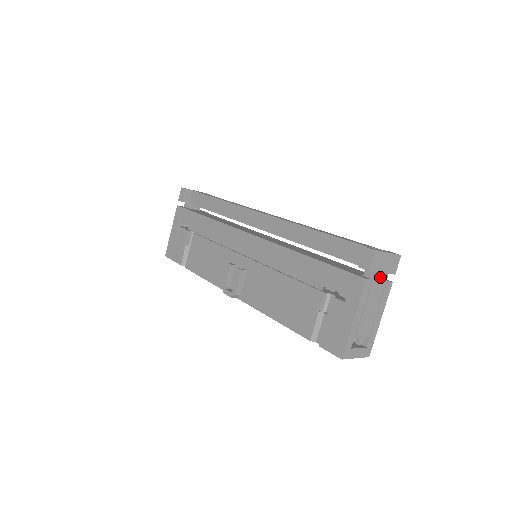
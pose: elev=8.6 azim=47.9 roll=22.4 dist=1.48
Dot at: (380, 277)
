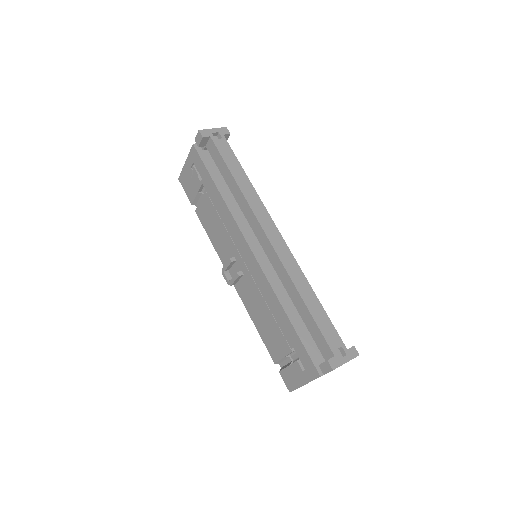
Dot at: occluded
